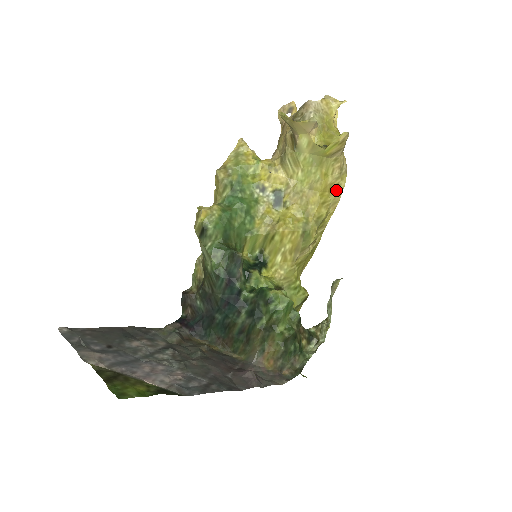
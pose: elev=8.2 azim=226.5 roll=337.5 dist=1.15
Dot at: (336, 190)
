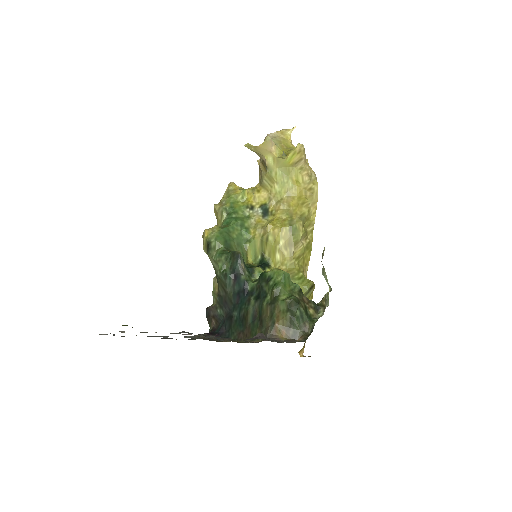
Dot at: (311, 193)
